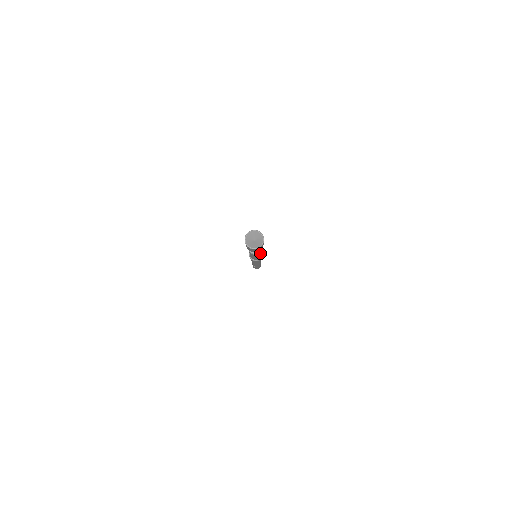
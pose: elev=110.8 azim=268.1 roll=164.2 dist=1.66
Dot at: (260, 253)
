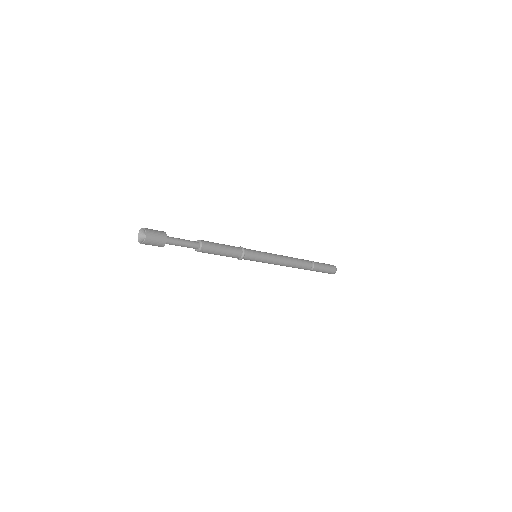
Dot at: (207, 252)
